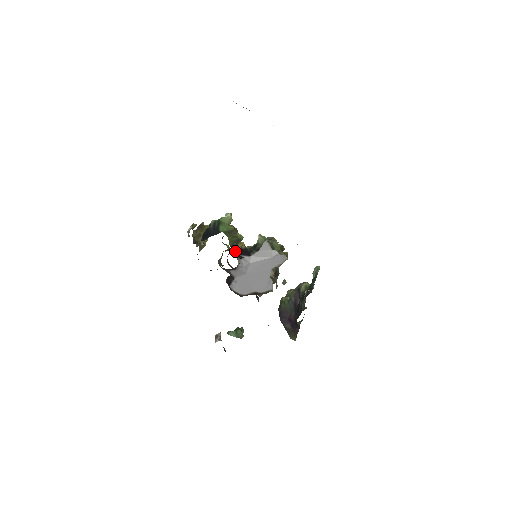
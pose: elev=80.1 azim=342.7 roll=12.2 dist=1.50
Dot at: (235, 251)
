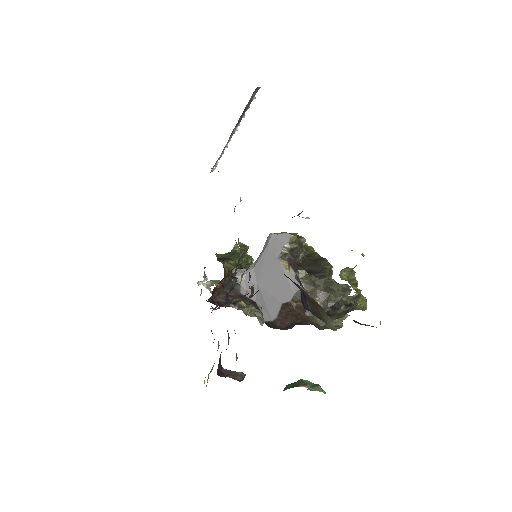
Dot at: (227, 261)
